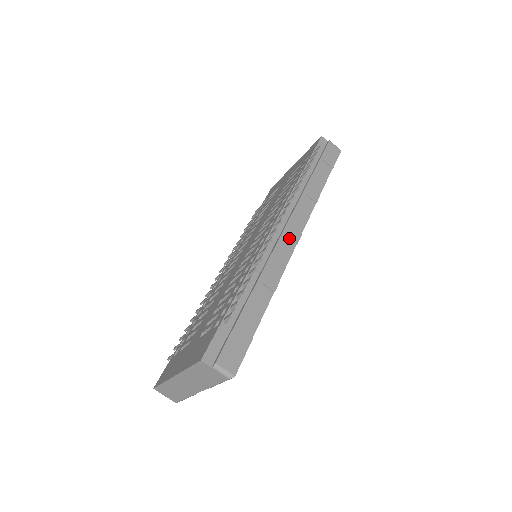
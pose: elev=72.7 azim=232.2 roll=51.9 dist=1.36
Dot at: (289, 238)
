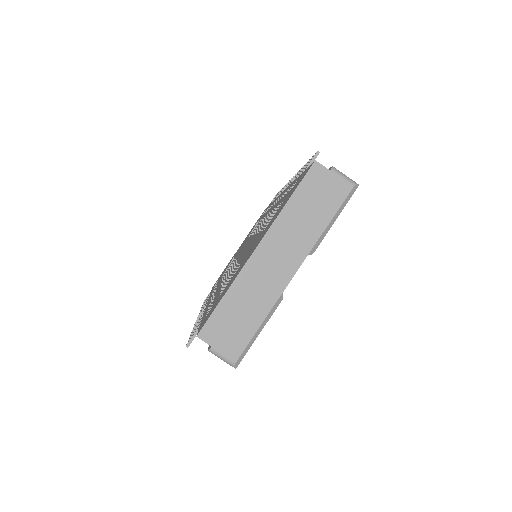
Dot at: occluded
